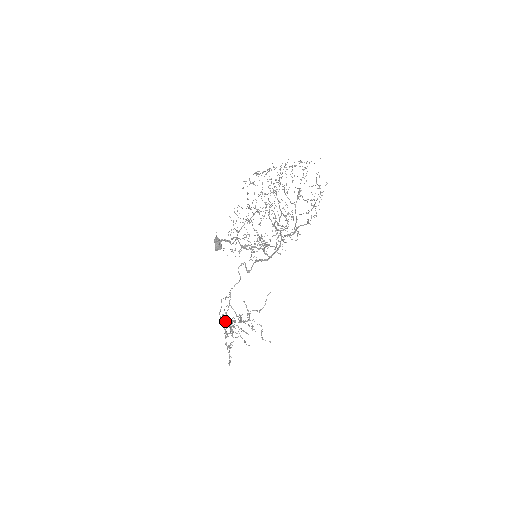
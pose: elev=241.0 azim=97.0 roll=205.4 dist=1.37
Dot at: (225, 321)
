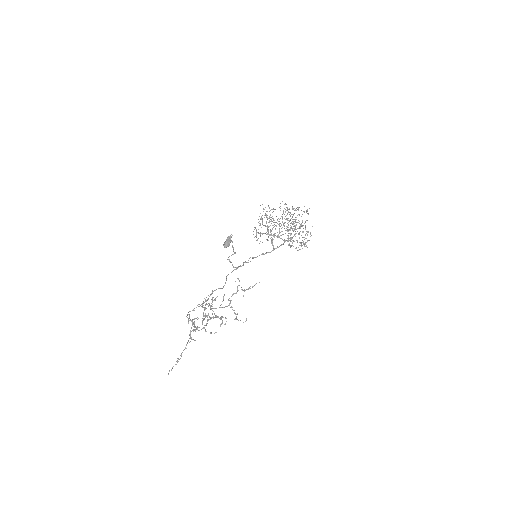
Dot at: (202, 306)
